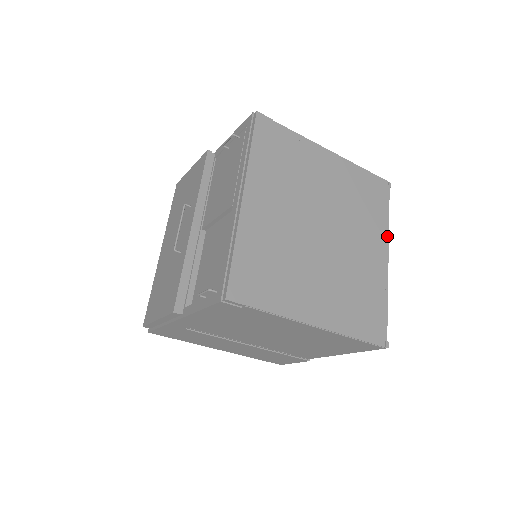
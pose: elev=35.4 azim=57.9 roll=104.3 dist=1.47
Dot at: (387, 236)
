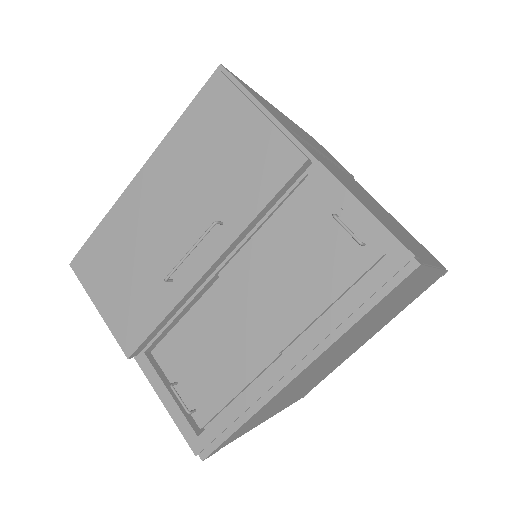
Dot at: occluded
